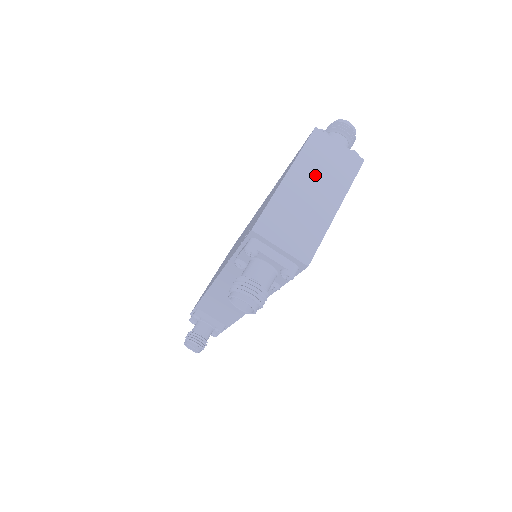
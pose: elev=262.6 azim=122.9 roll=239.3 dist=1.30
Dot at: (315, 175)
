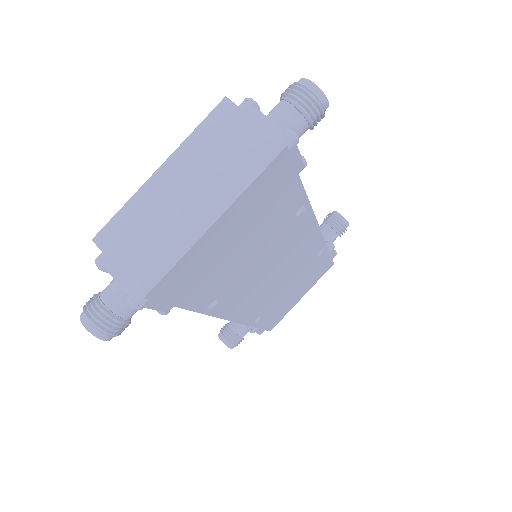
Dot at: (199, 169)
